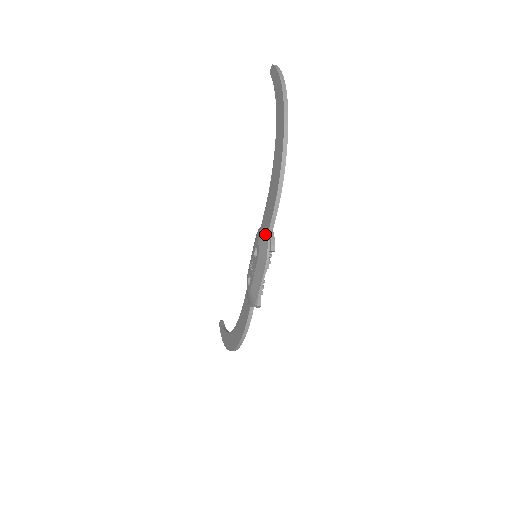
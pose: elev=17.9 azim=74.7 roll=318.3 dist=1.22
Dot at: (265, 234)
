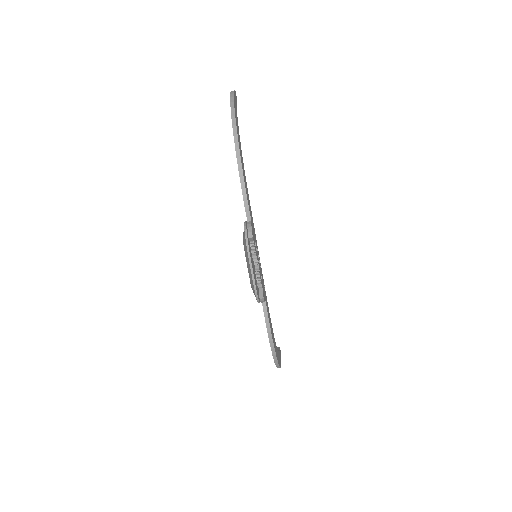
Dot at: (244, 226)
